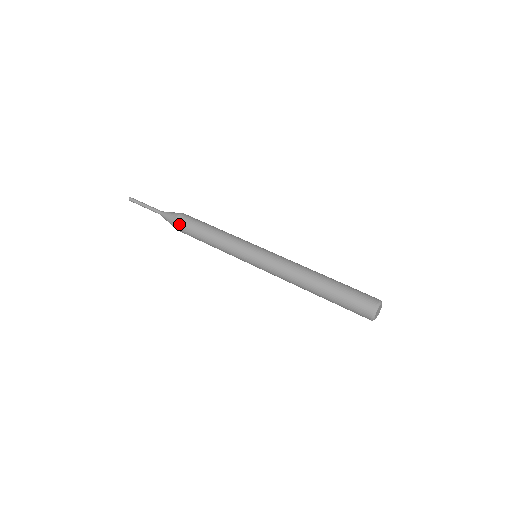
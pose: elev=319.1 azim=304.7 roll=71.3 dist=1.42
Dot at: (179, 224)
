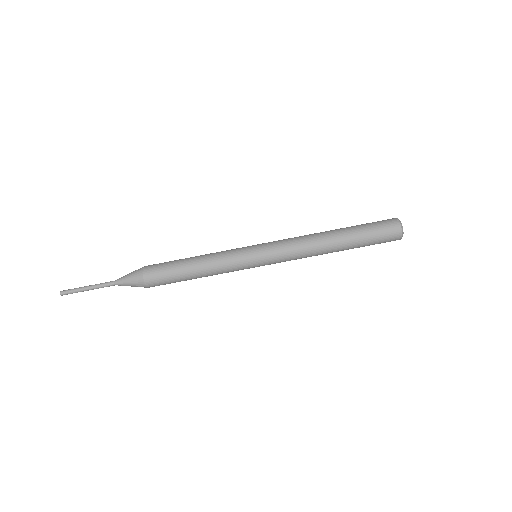
Dot at: (152, 283)
